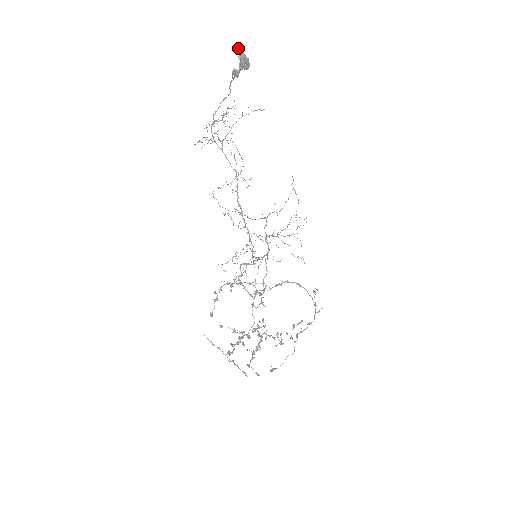
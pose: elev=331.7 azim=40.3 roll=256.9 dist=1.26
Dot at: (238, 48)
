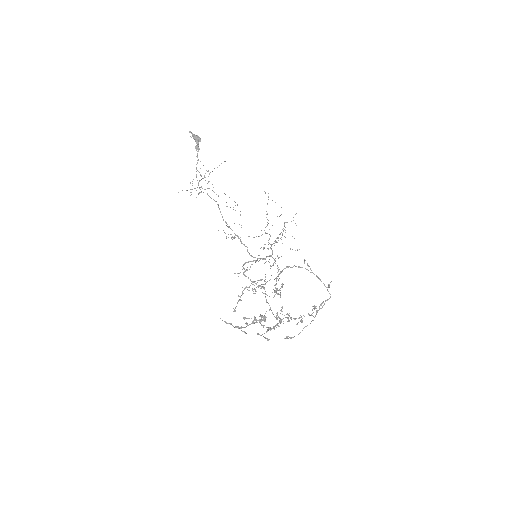
Dot at: occluded
